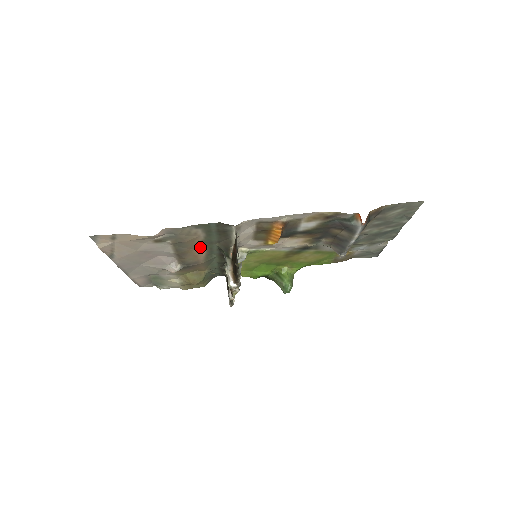
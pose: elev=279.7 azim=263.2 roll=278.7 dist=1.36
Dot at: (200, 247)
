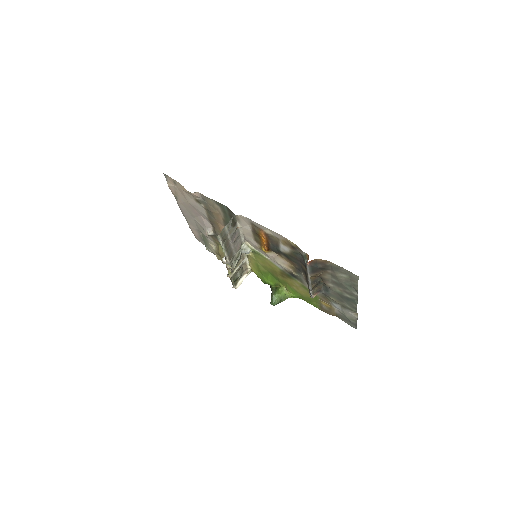
Dot at: (224, 225)
